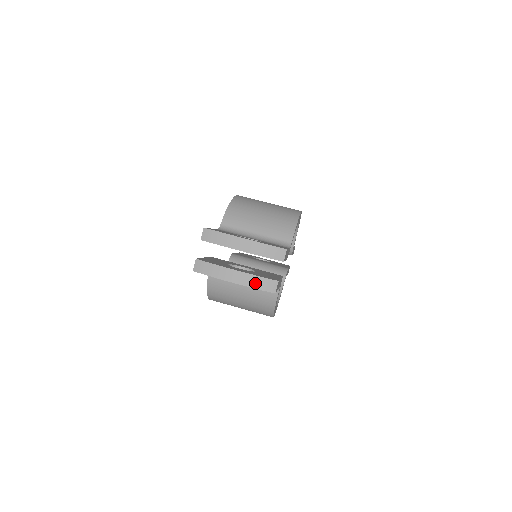
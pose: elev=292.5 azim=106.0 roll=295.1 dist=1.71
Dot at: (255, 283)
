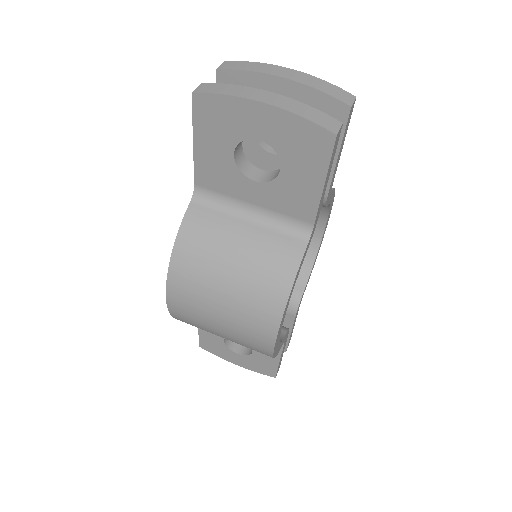
Dot at: (303, 111)
